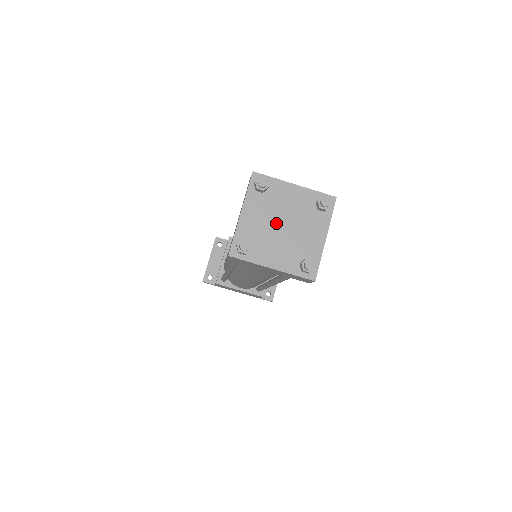
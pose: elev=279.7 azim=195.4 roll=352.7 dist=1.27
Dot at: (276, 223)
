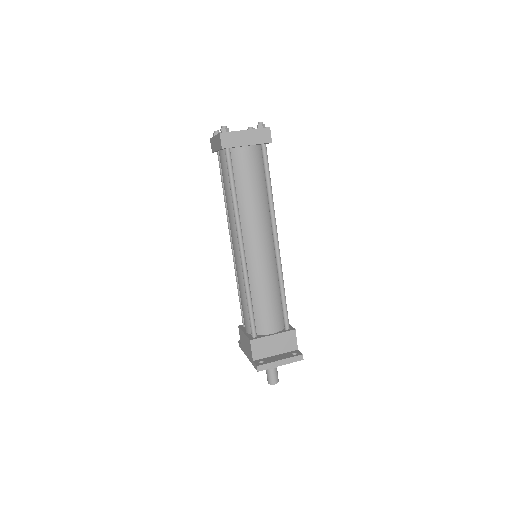
Dot at: occluded
